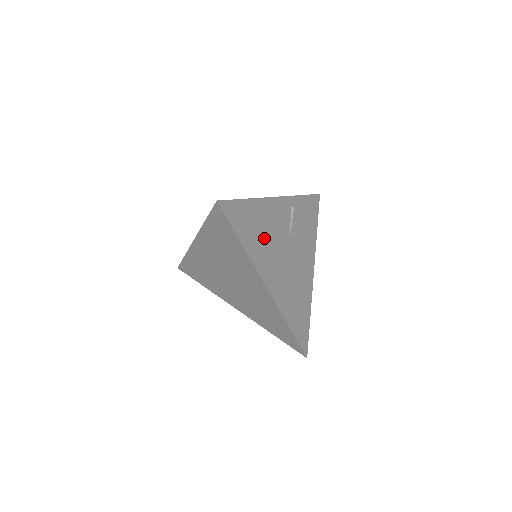
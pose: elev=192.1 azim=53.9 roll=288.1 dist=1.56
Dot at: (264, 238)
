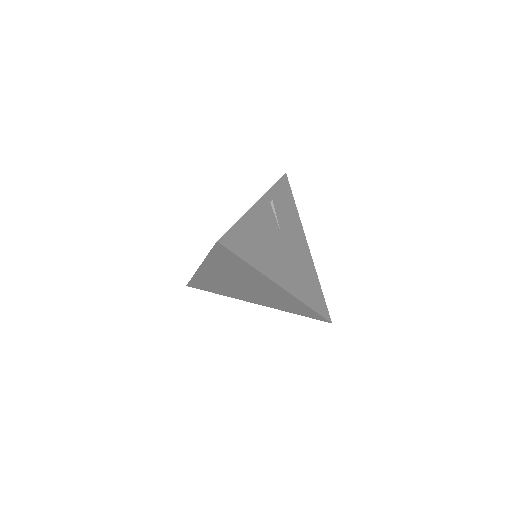
Dot at: (263, 246)
